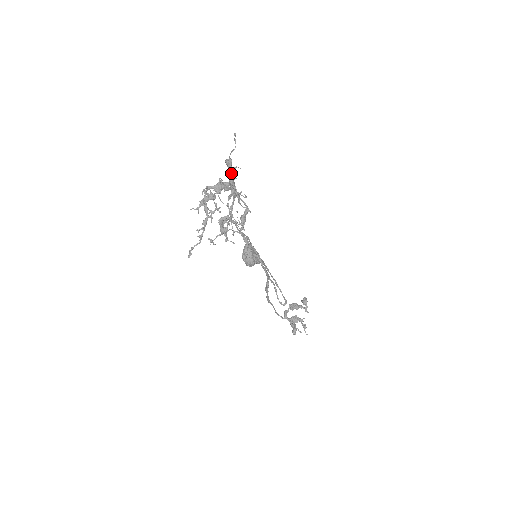
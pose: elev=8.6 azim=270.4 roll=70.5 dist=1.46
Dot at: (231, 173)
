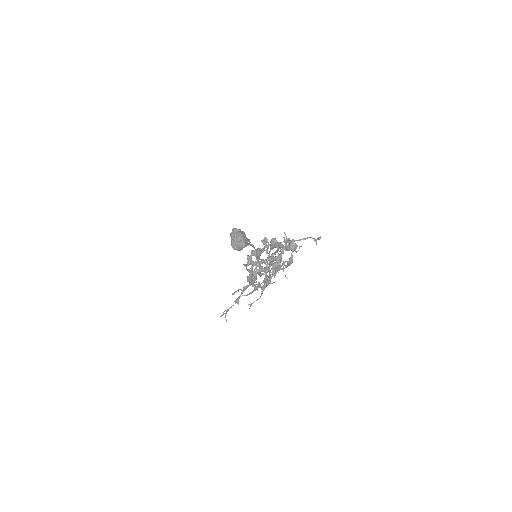
Dot at: (288, 249)
